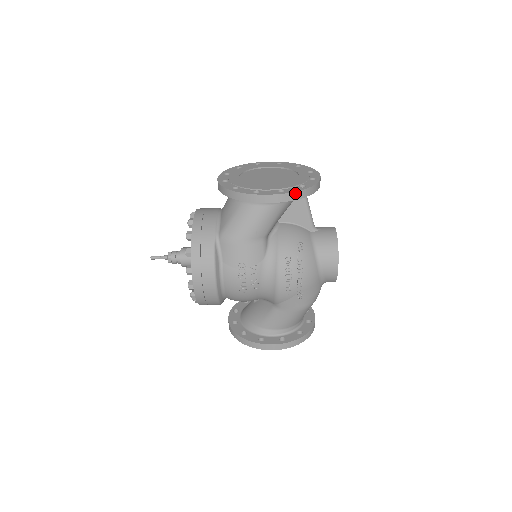
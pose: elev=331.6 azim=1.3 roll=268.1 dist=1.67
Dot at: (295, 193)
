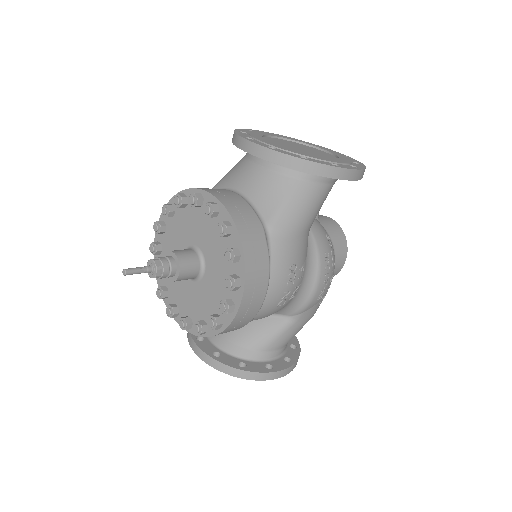
Dot at: occluded
